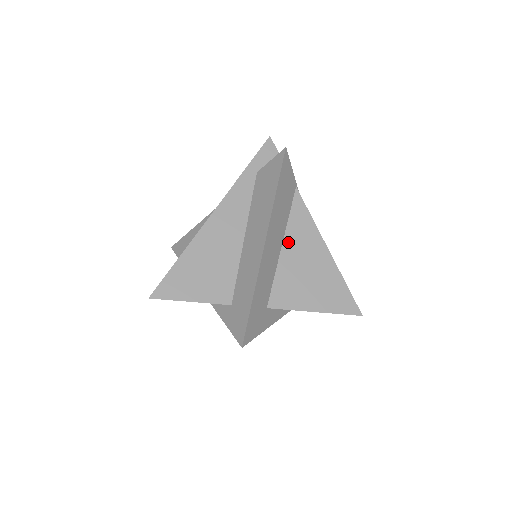
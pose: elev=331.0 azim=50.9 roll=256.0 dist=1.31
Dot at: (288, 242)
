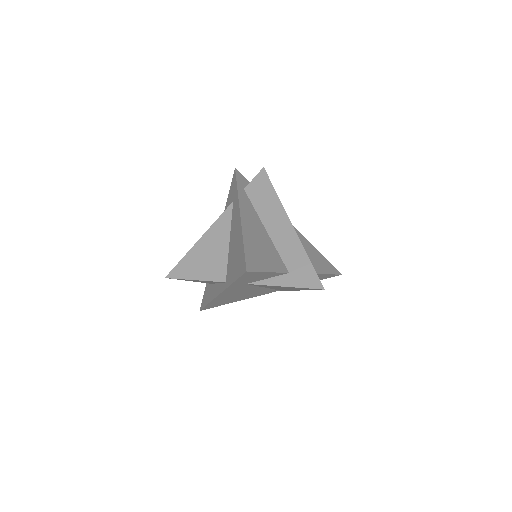
Dot at: occluded
